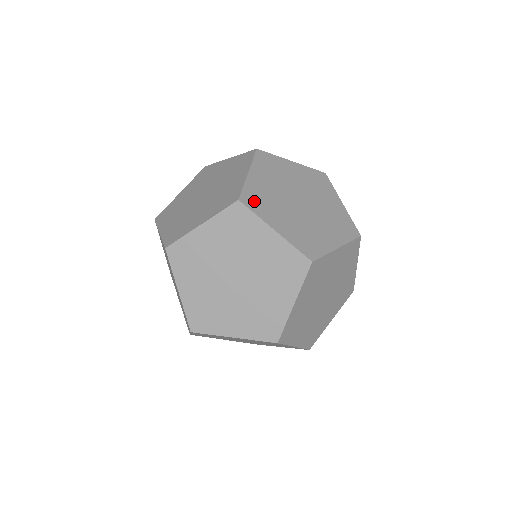
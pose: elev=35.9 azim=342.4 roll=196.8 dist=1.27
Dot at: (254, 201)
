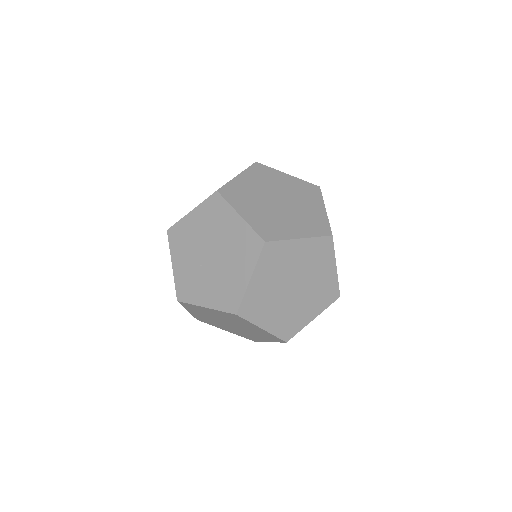
Dot at: (185, 292)
